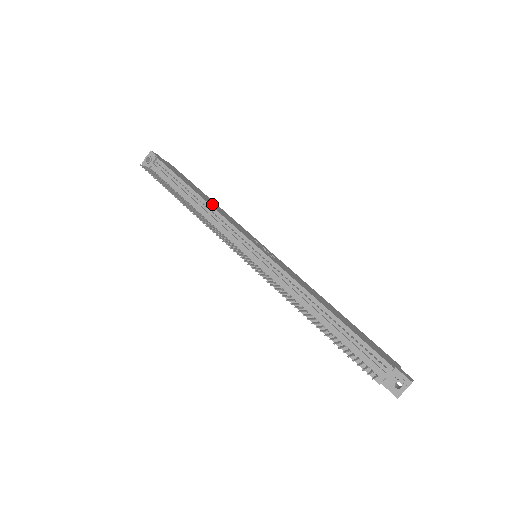
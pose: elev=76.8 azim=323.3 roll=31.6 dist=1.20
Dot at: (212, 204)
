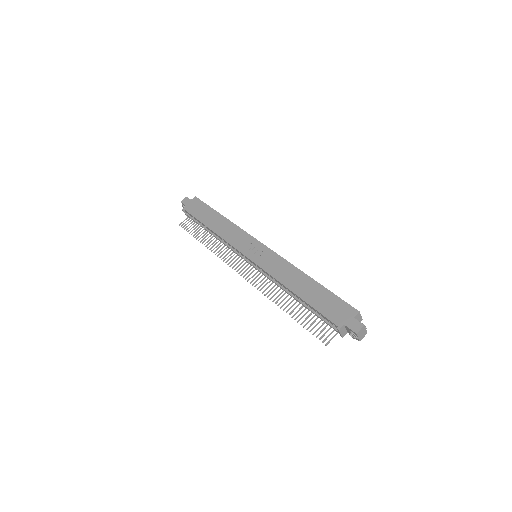
Dot at: (220, 228)
